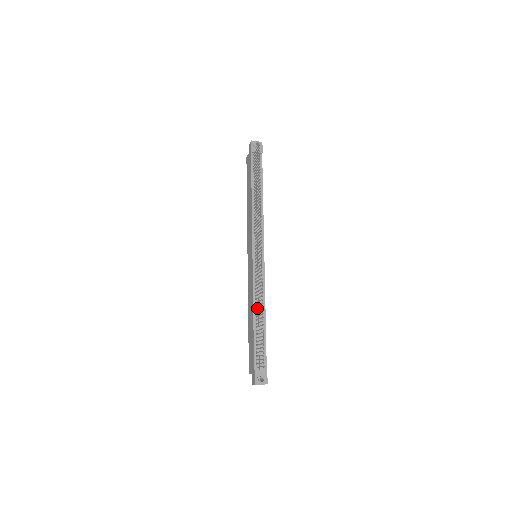
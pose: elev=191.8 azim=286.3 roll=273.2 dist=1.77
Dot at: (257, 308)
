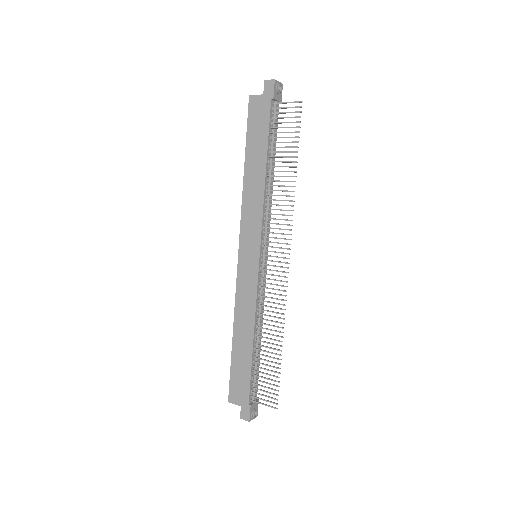
Dot at: (263, 332)
